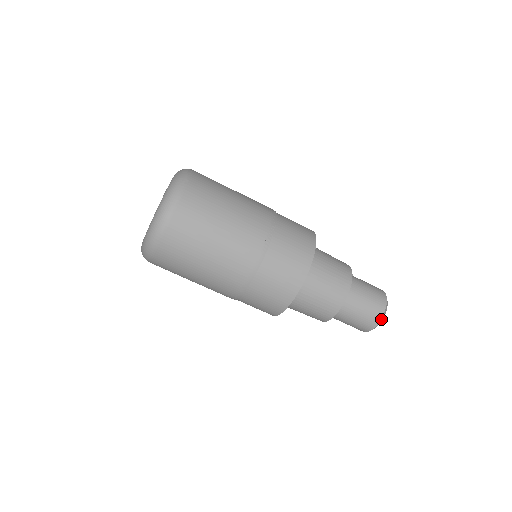
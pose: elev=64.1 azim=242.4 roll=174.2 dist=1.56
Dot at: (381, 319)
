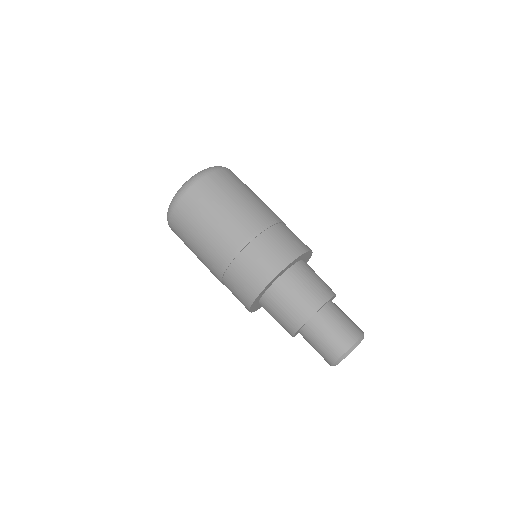
Dot at: (351, 348)
